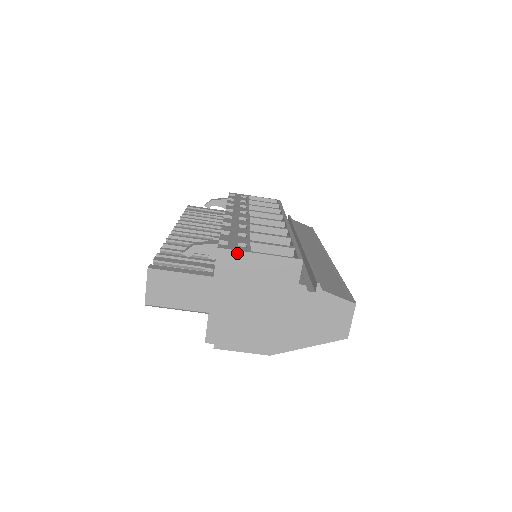
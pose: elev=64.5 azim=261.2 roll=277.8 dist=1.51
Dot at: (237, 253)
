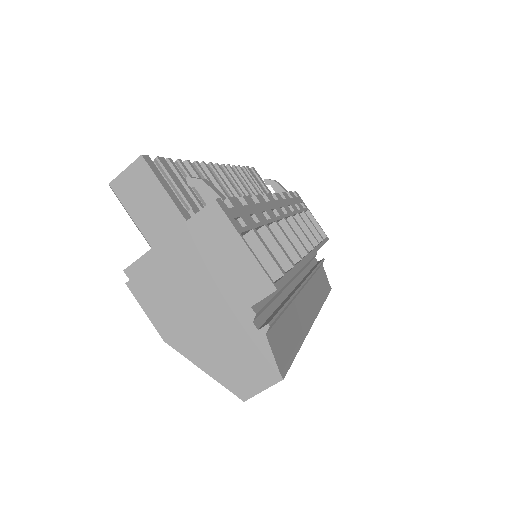
Dot at: (227, 222)
